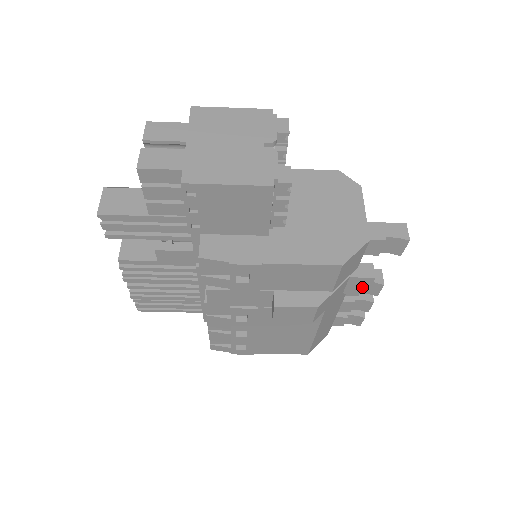
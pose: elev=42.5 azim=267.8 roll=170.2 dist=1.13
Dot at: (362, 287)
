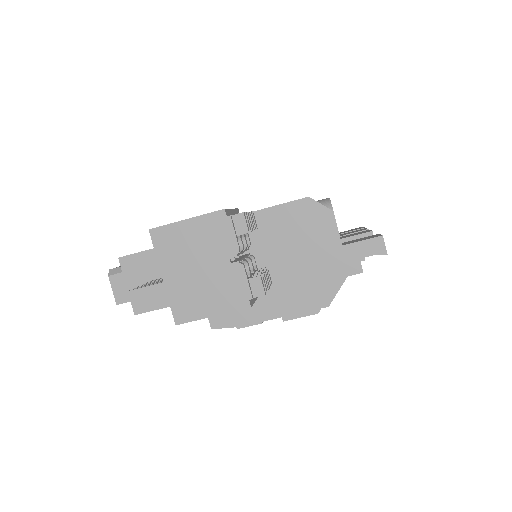
Dot at: occluded
